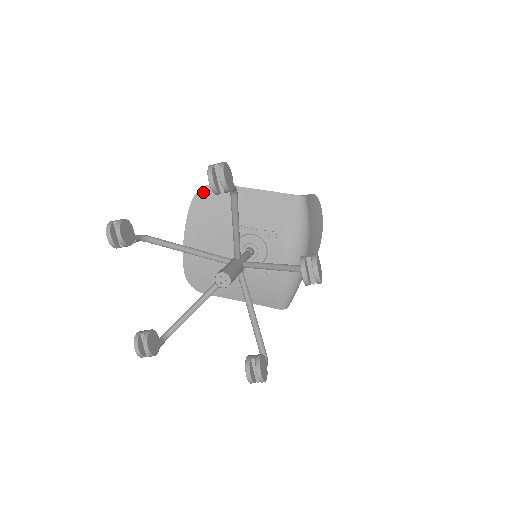
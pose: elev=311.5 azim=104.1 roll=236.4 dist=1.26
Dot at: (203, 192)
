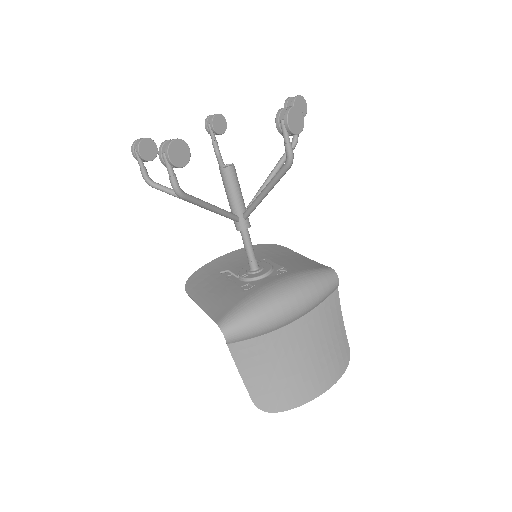
Dot at: (271, 245)
